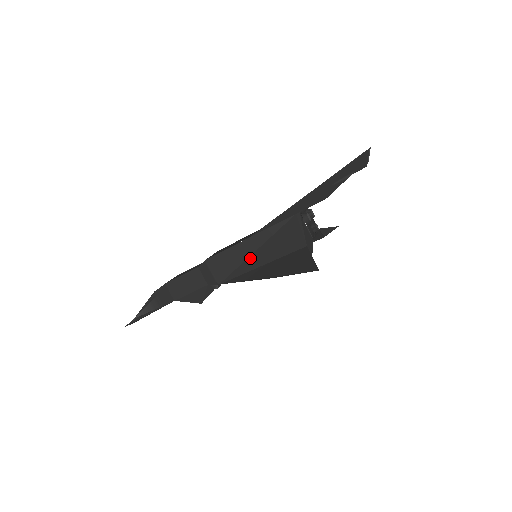
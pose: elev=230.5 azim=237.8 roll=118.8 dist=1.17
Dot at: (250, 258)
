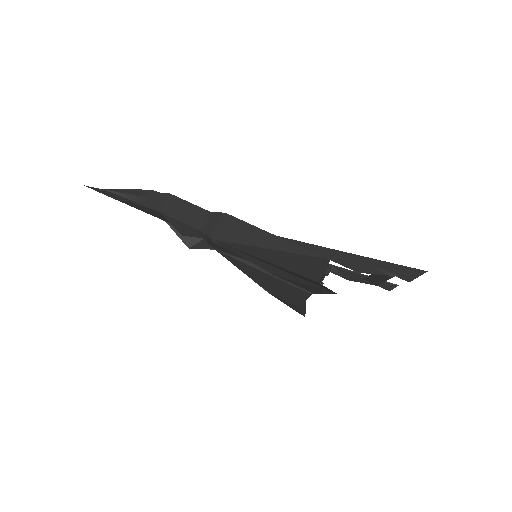
Dot at: (259, 248)
